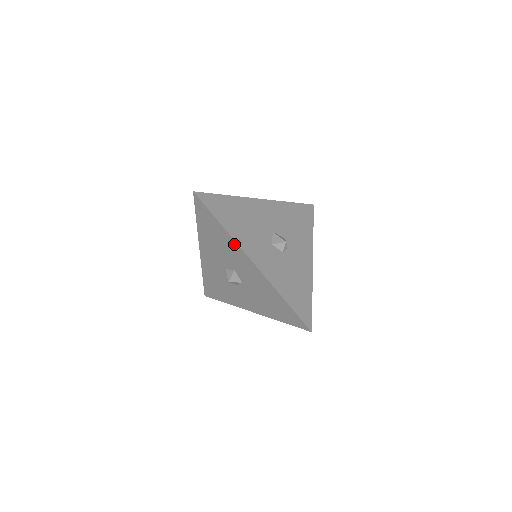
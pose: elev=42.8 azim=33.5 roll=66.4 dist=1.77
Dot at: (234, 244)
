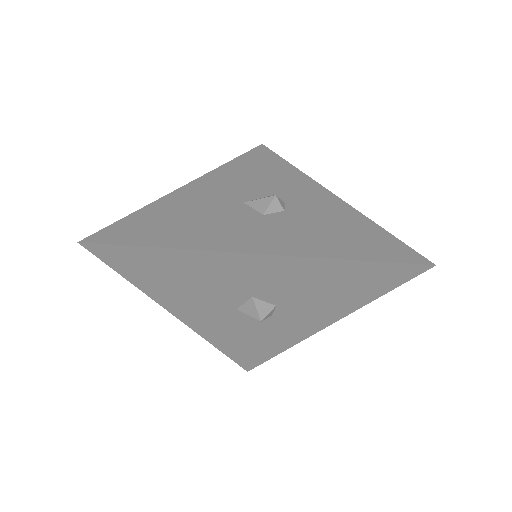
Dot at: occluded
